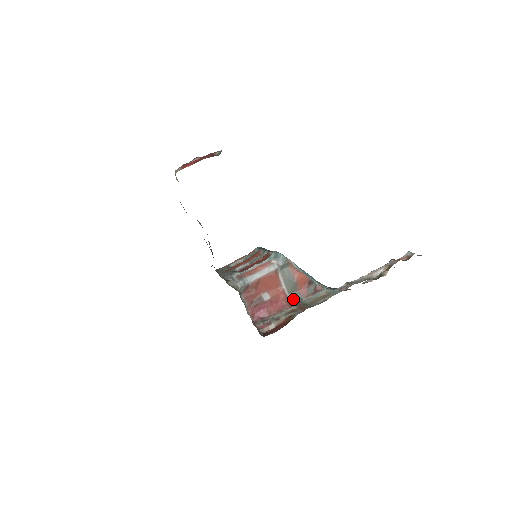
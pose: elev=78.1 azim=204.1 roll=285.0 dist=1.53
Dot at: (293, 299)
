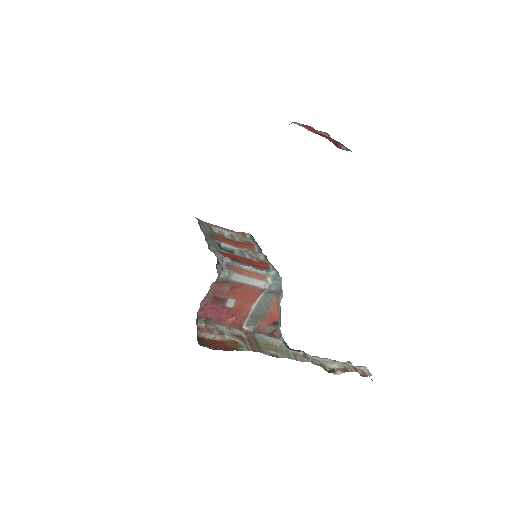
Dot at: (248, 324)
